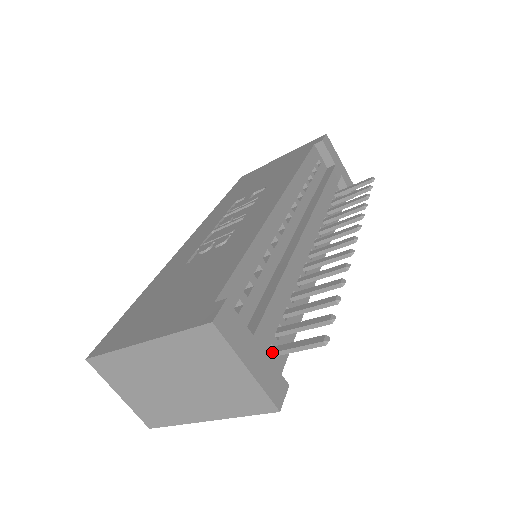
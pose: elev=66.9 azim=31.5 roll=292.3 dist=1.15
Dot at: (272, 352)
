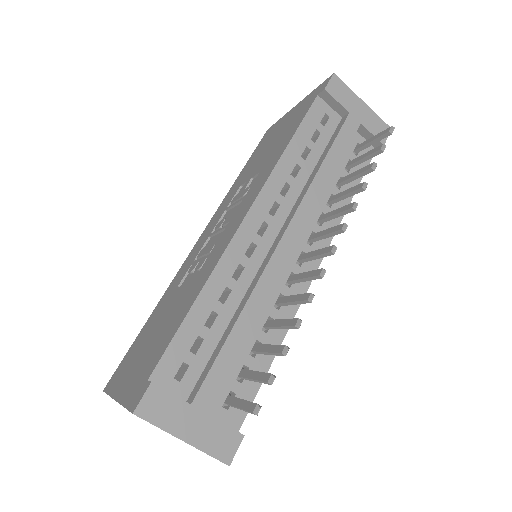
Dot at: (227, 403)
